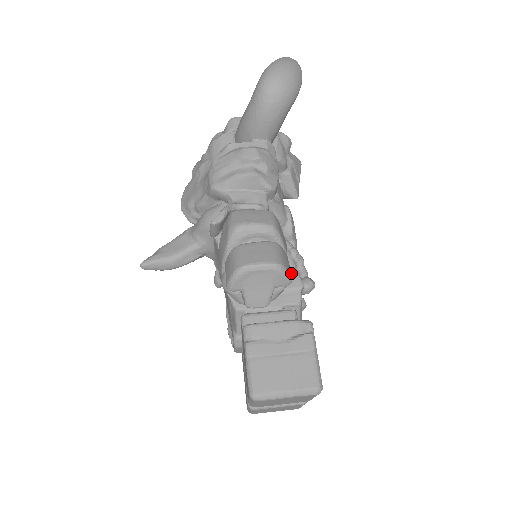
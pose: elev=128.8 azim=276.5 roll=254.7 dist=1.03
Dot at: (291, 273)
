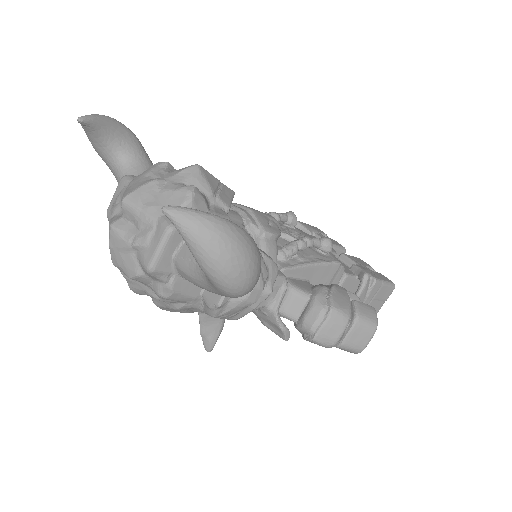
Dot at: (328, 269)
